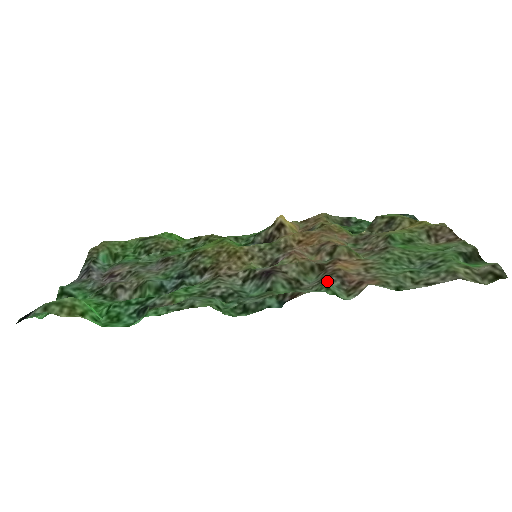
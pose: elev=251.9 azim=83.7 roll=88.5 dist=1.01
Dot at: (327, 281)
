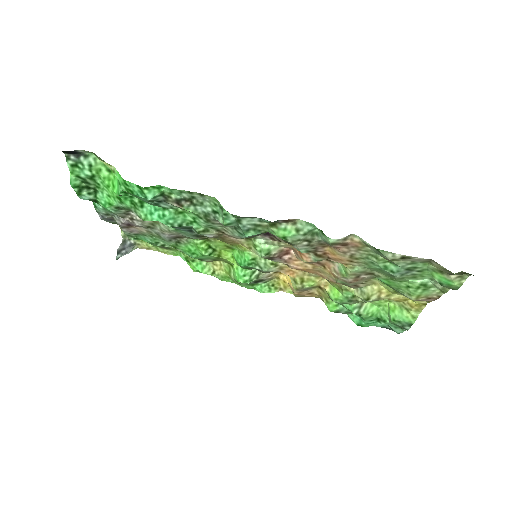
Dot at: (316, 240)
